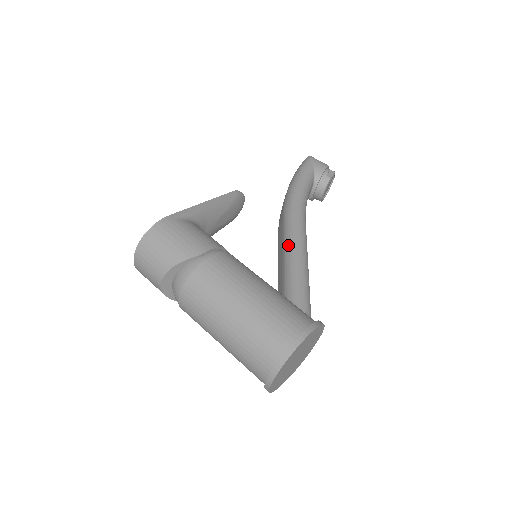
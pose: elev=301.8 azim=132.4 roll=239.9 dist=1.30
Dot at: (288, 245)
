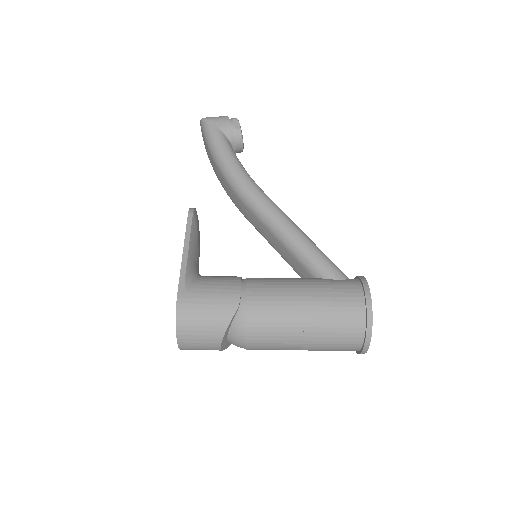
Dot at: (276, 229)
